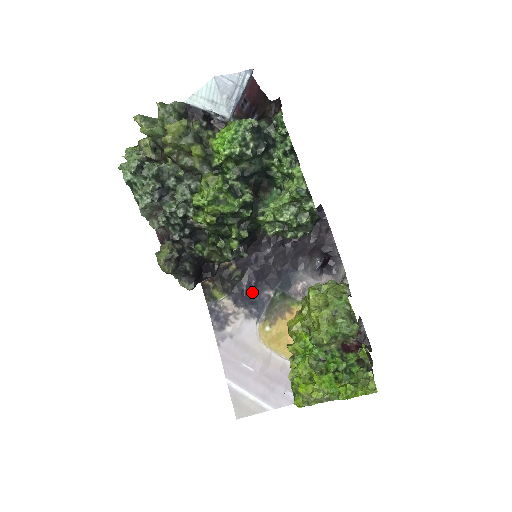
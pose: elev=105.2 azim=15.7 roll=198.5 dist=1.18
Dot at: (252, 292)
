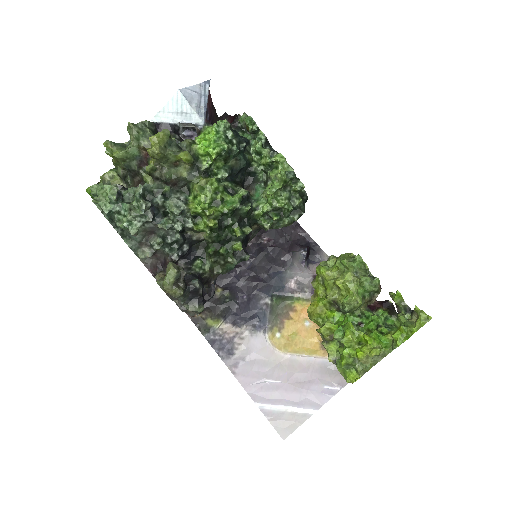
Dot at: (248, 307)
